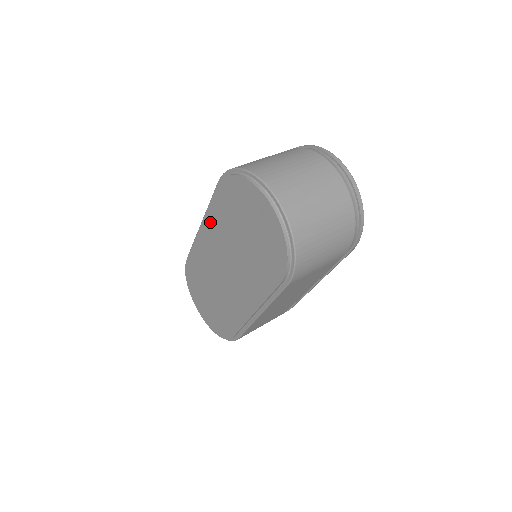
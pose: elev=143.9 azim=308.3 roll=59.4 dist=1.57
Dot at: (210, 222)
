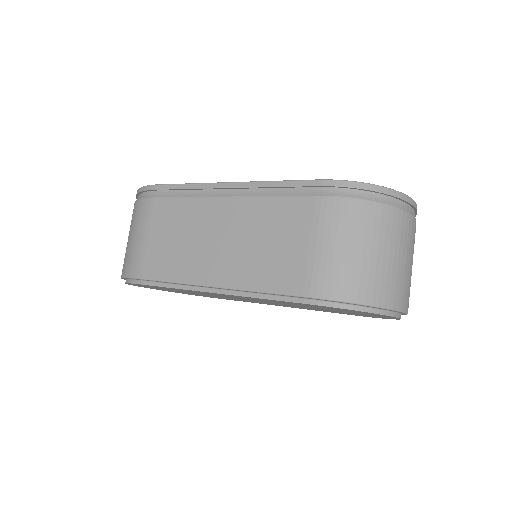
Dot at: occluded
